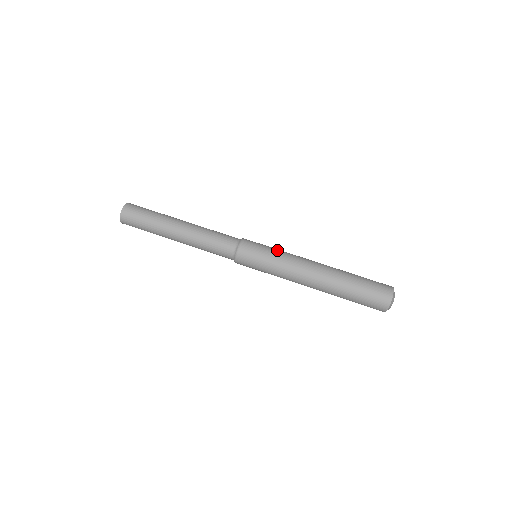
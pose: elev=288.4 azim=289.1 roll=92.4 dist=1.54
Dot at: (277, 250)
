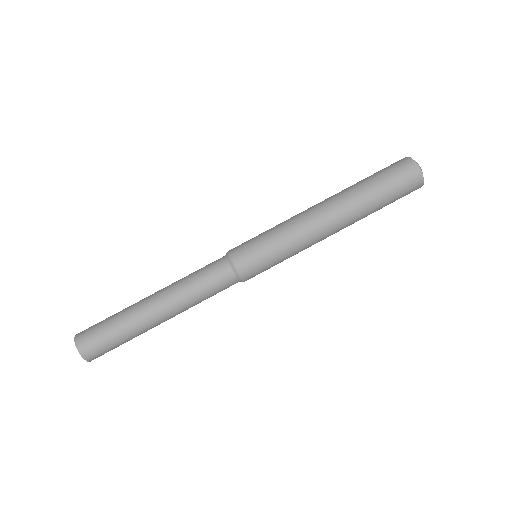
Dot at: (271, 230)
